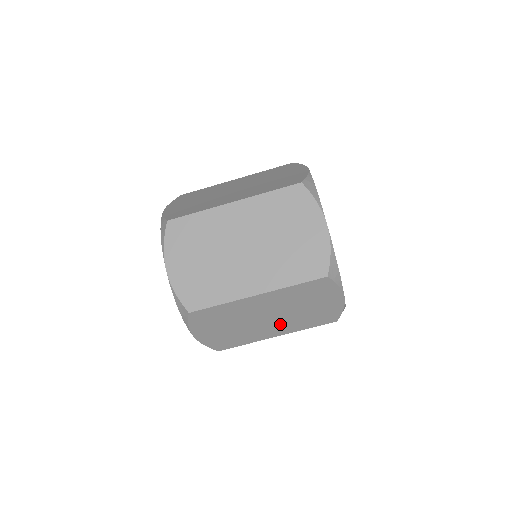
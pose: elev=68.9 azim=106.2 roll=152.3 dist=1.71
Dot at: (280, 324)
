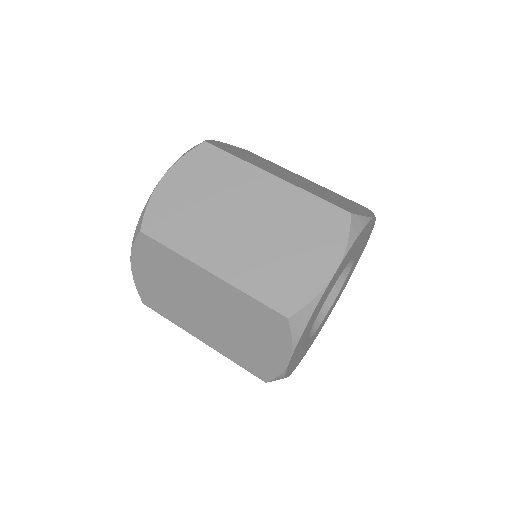
Dot at: (212, 330)
